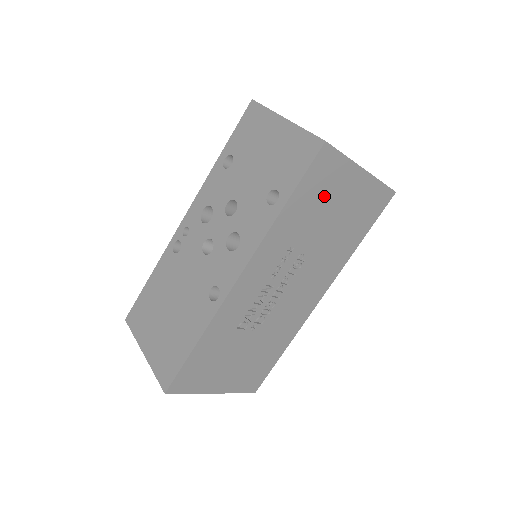
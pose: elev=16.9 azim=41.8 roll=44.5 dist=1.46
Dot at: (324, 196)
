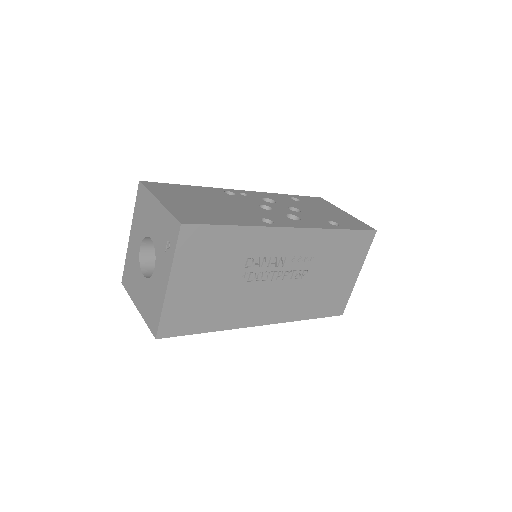
Dot at: (346, 256)
